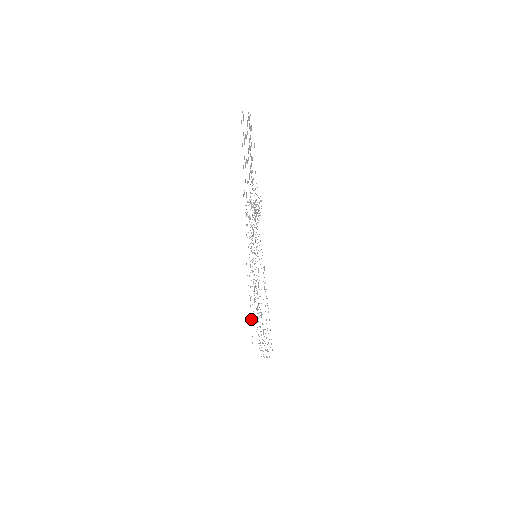
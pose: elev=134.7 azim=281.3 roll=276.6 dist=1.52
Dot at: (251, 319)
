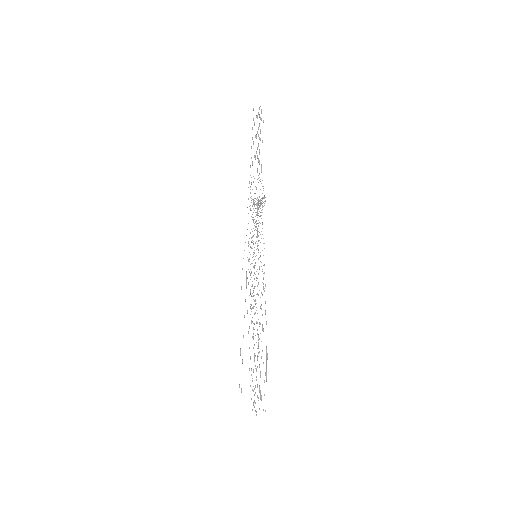
Dot at: occluded
